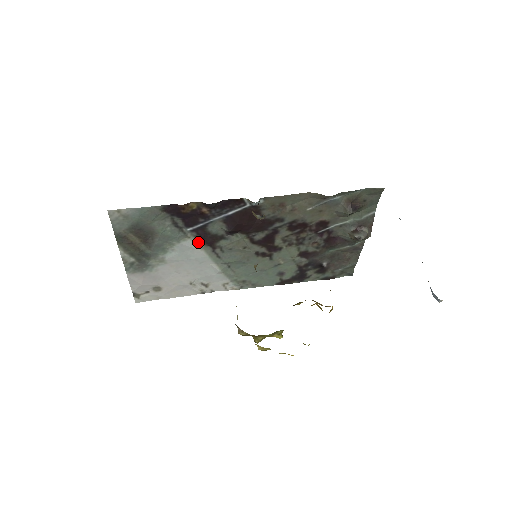
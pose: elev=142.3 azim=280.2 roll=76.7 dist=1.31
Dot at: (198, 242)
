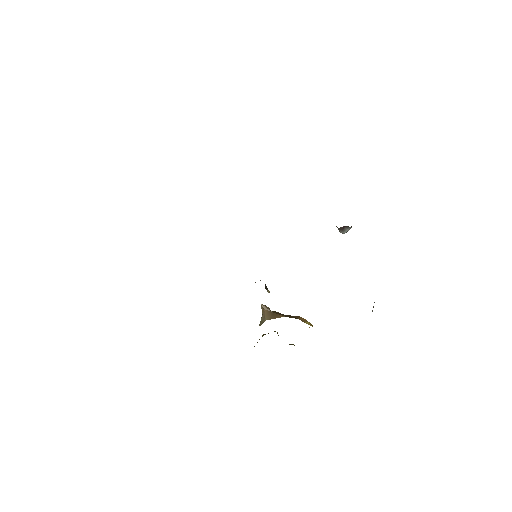
Dot at: occluded
